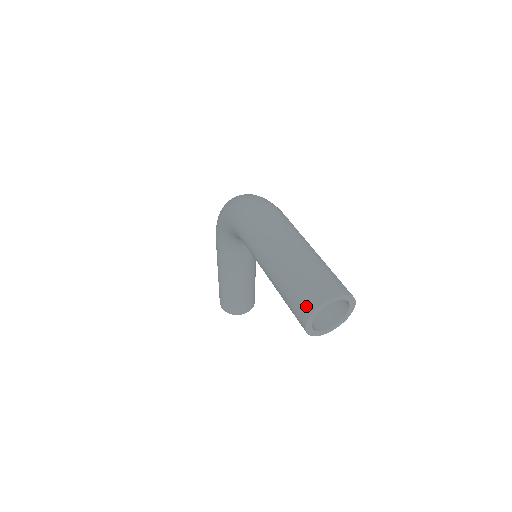
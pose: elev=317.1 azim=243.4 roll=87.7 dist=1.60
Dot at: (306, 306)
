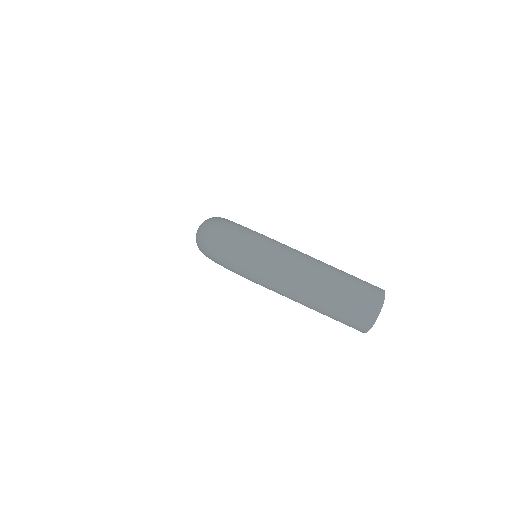
Dot at: (360, 328)
